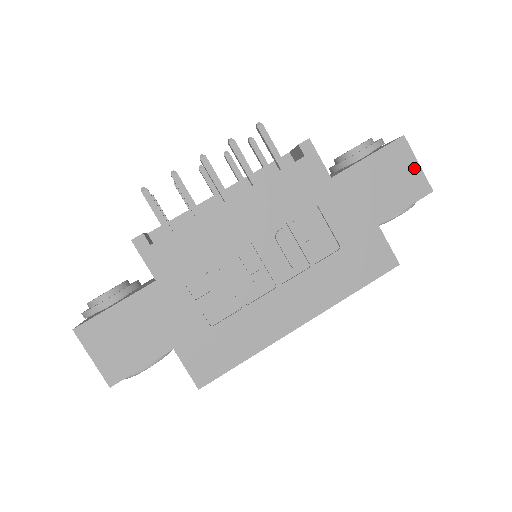
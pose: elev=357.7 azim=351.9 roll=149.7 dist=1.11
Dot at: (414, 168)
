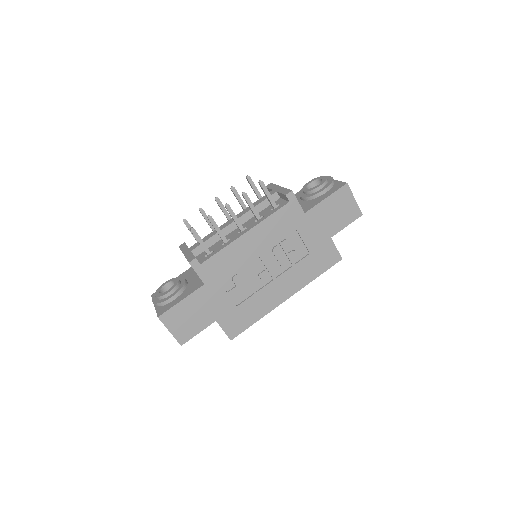
Dot at: (352, 202)
